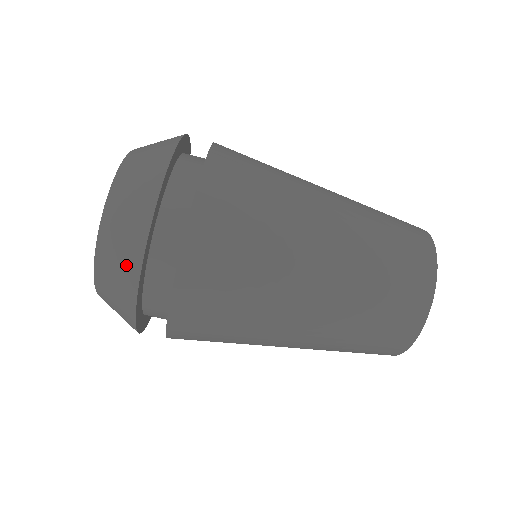
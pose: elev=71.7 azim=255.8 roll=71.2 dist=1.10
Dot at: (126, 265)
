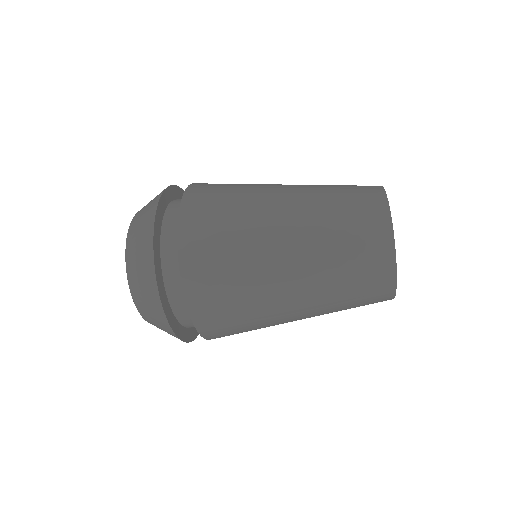
Dot at: (146, 274)
